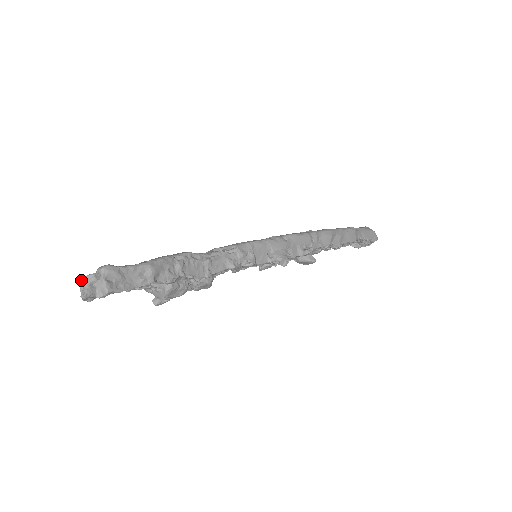
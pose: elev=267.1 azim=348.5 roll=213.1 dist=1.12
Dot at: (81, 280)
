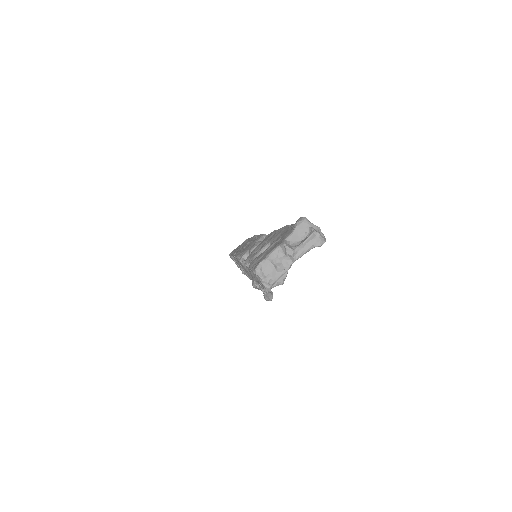
Dot at: (259, 267)
